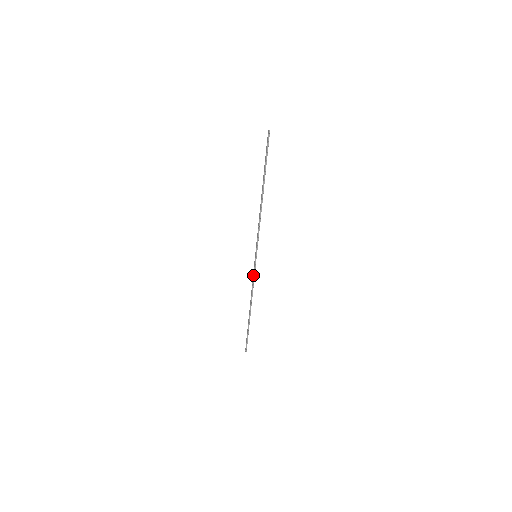
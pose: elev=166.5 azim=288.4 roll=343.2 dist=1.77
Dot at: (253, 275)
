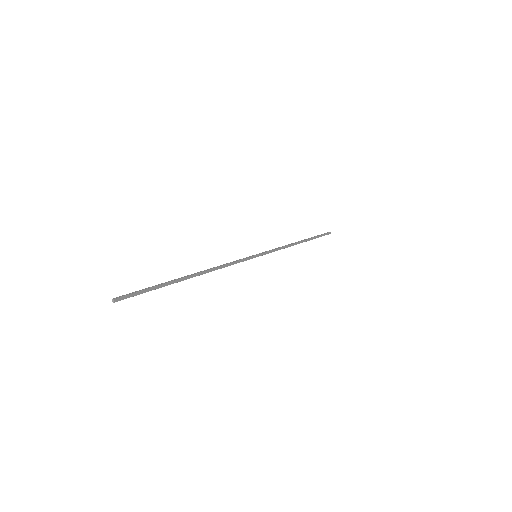
Dot at: (271, 250)
